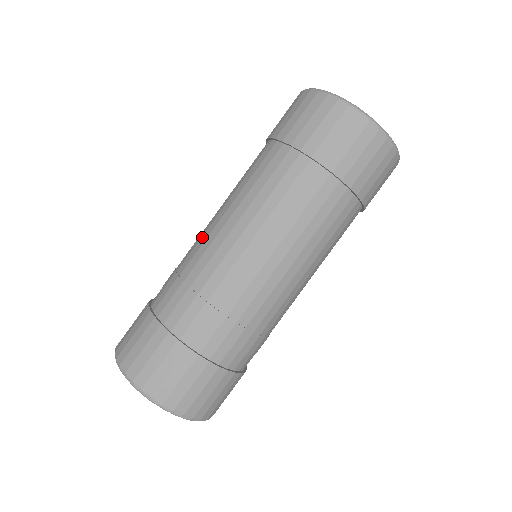
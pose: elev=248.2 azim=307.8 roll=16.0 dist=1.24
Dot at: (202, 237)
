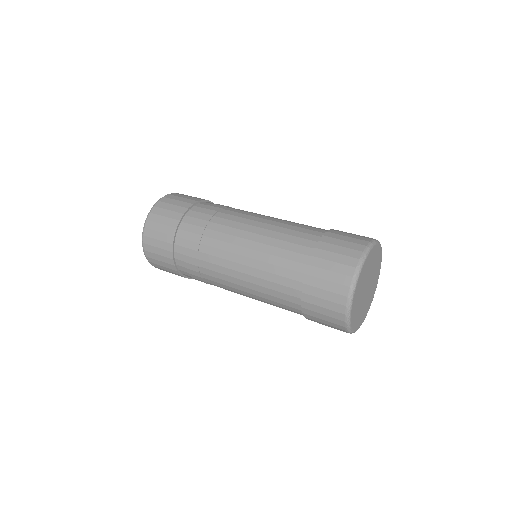
Dot at: (247, 215)
